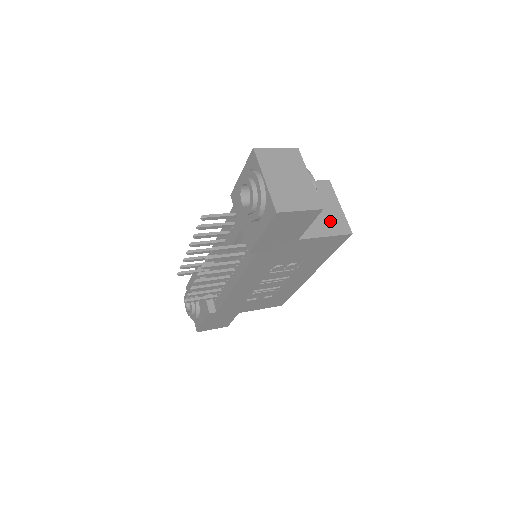
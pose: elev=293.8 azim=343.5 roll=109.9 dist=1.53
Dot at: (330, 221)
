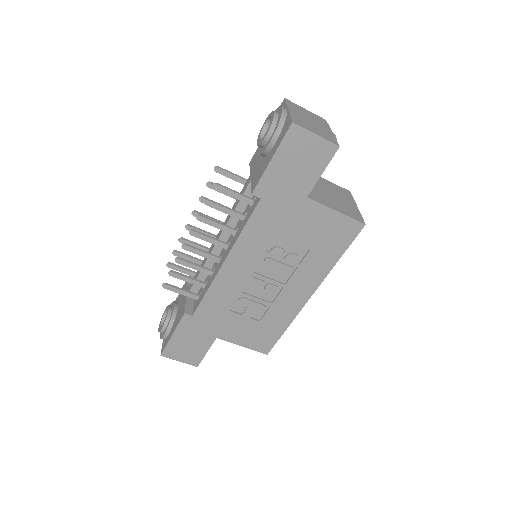
Dot at: (344, 207)
